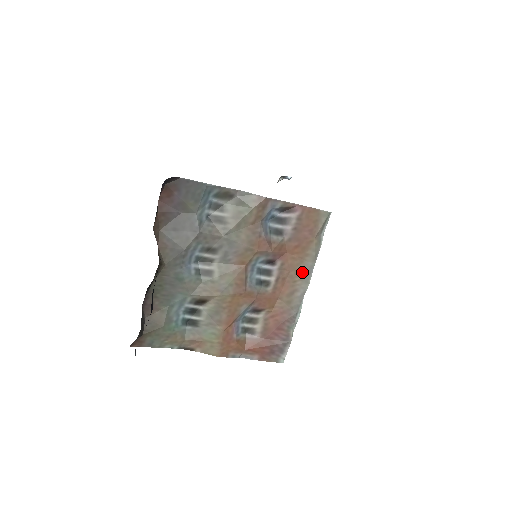
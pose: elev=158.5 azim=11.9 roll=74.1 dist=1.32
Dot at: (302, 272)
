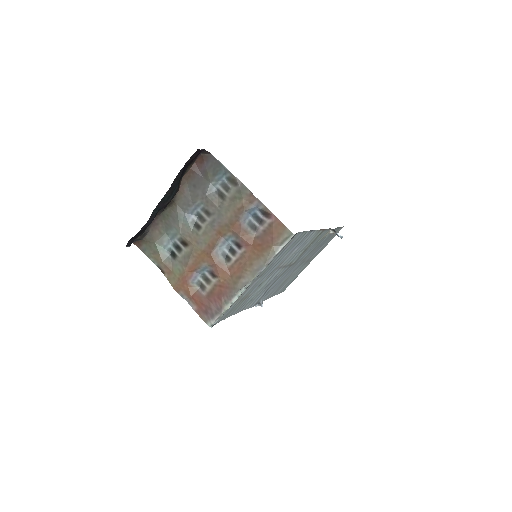
Dot at: (254, 266)
